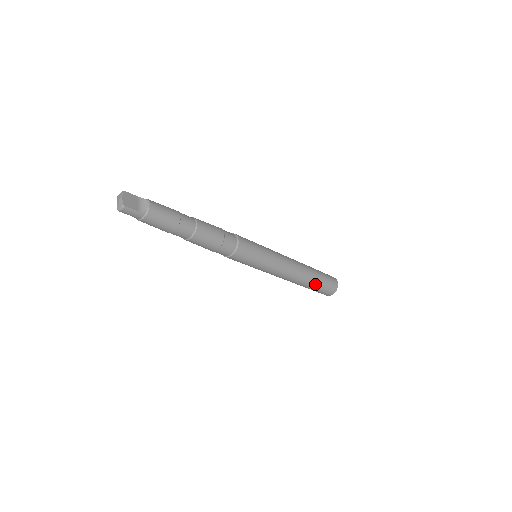
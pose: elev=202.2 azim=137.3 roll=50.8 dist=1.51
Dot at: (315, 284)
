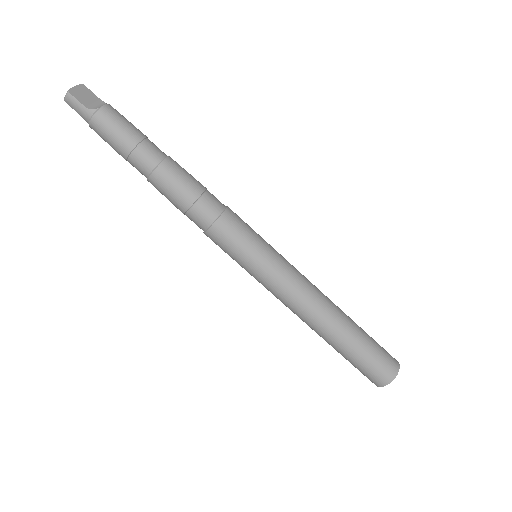
Dot at: (351, 347)
